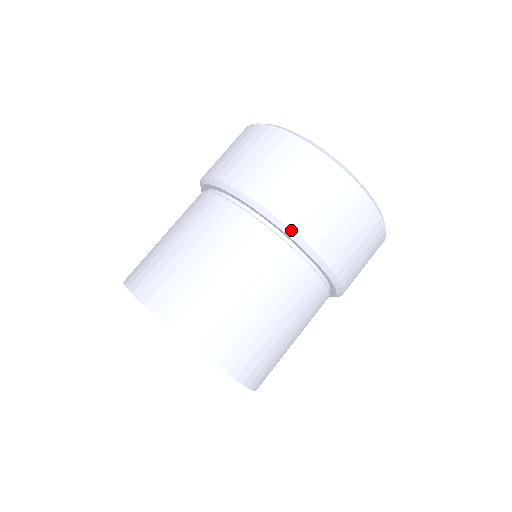
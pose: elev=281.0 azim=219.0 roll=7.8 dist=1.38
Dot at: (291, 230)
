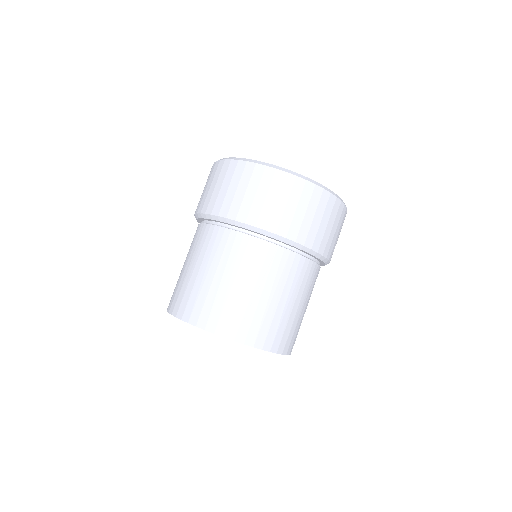
Dot at: (301, 245)
